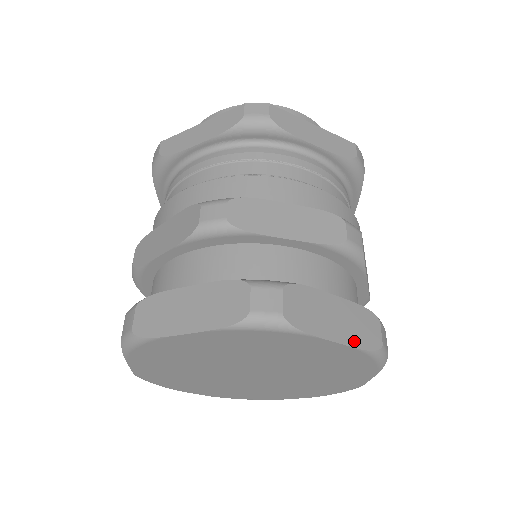
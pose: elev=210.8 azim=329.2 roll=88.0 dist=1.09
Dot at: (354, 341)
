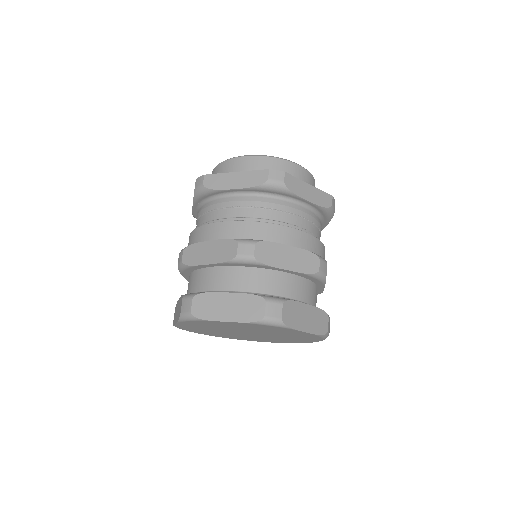
Dot at: (240, 318)
